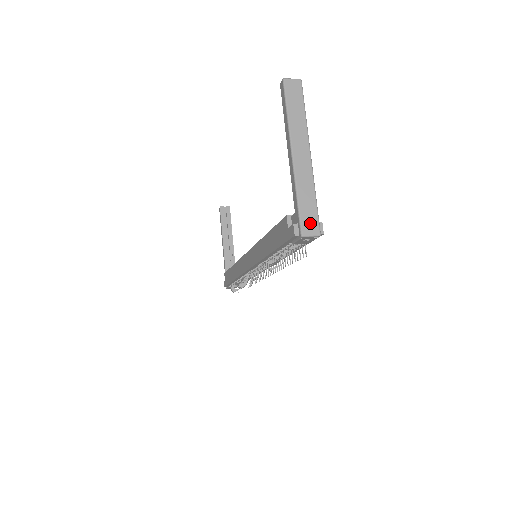
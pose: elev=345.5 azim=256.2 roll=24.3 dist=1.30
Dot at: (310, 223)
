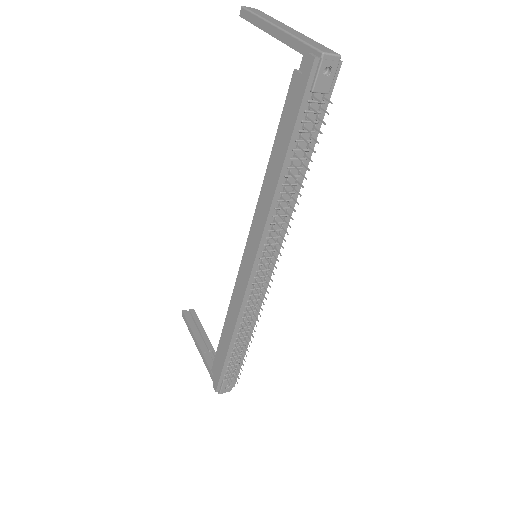
Dot at: (324, 49)
